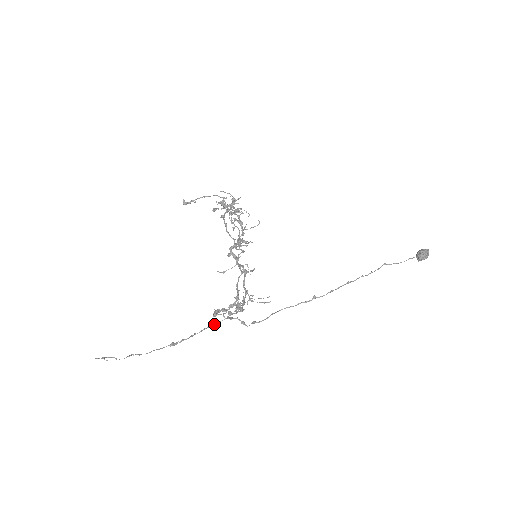
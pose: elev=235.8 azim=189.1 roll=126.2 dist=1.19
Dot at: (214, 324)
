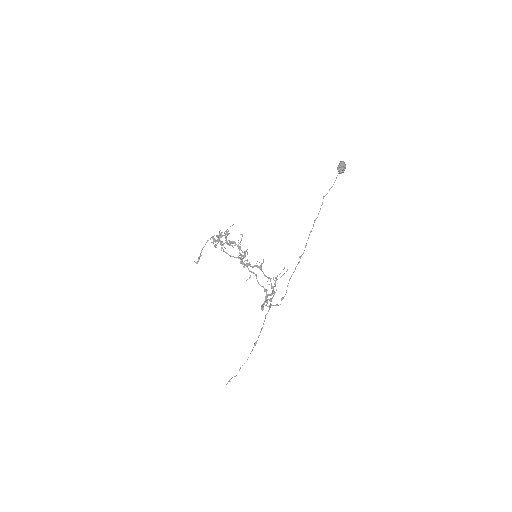
Dot at: (267, 313)
